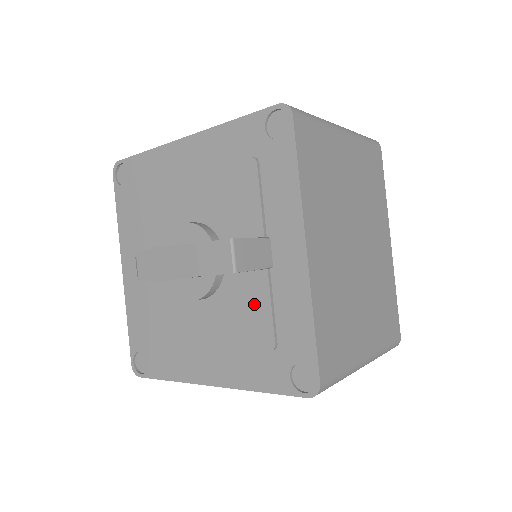
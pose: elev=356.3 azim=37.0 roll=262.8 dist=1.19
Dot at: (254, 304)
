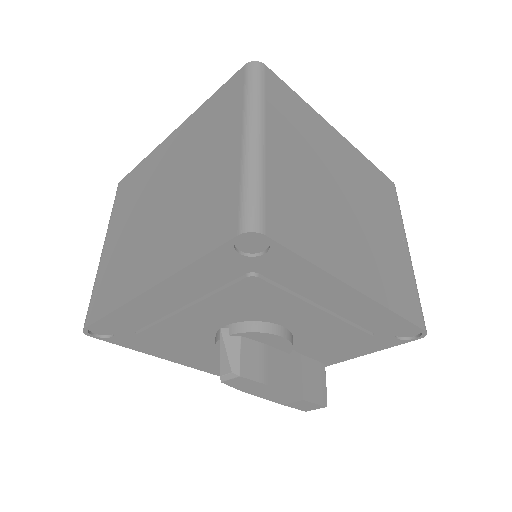
Dot at: occluded
